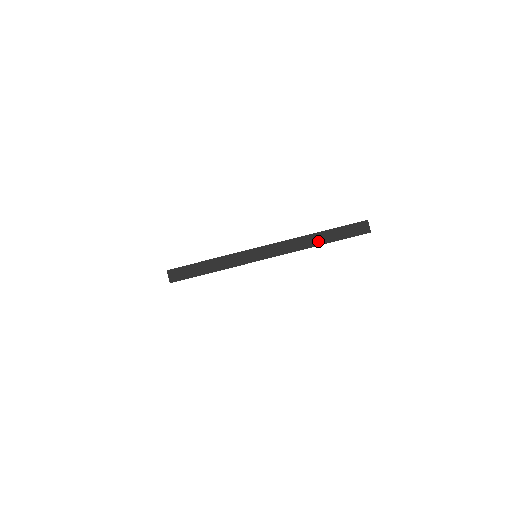
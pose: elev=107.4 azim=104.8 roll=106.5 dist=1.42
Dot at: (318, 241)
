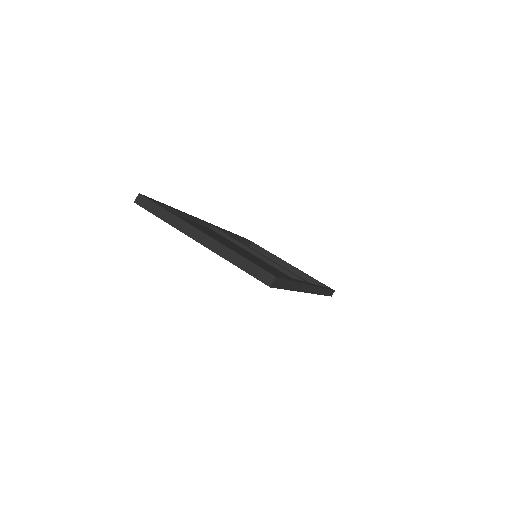
Dot at: (232, 259)
